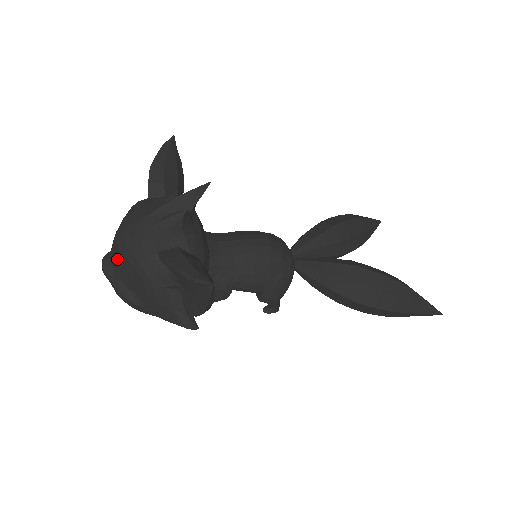
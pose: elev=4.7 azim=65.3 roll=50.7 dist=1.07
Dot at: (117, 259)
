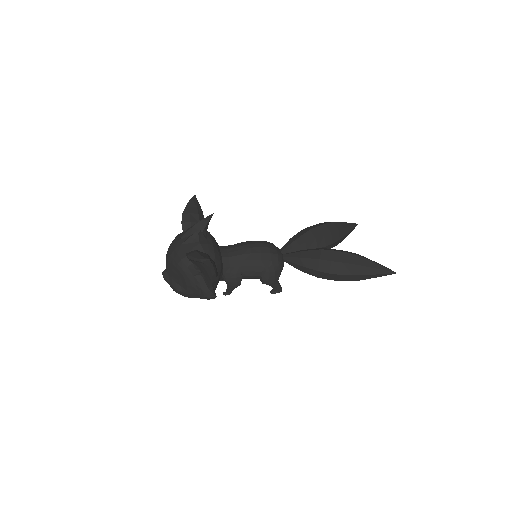
Dot at: (168, 267)
